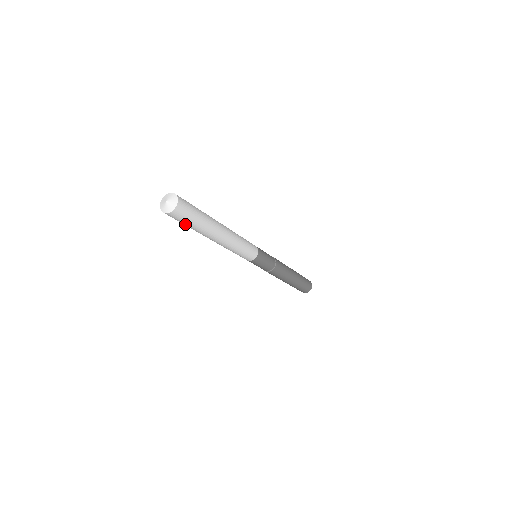
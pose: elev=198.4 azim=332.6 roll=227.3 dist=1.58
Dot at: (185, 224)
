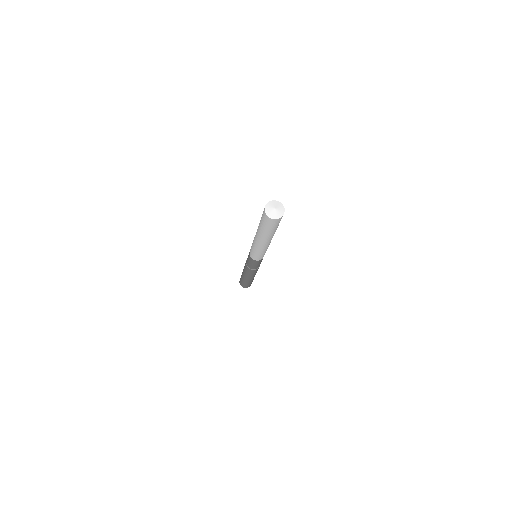
Dot at: (267, 228)
